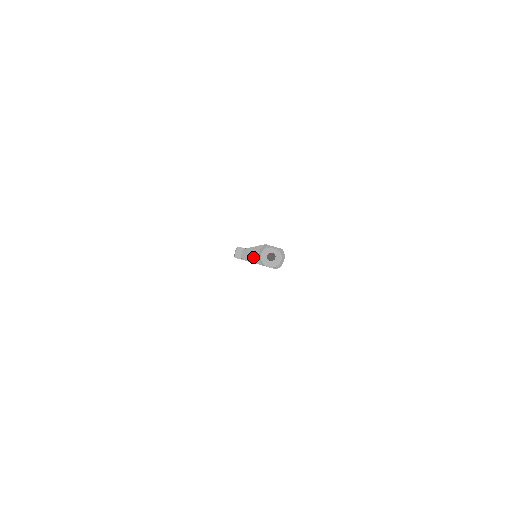
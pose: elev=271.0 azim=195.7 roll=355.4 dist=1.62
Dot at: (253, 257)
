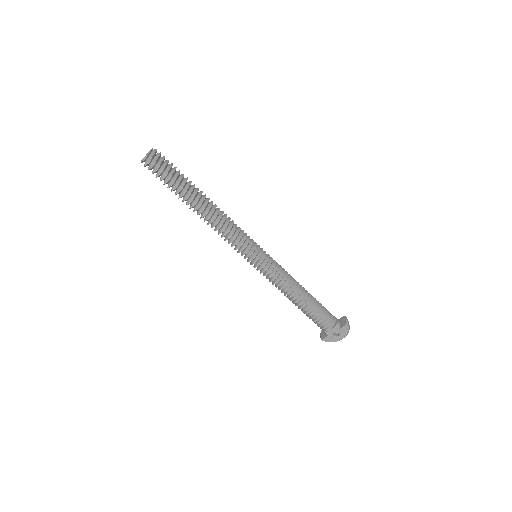
Dot at: occluded
